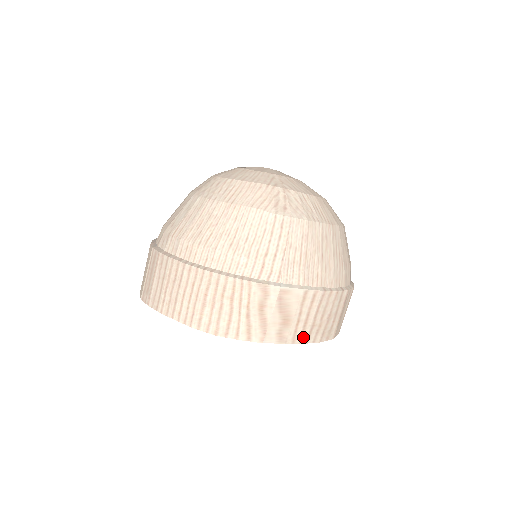
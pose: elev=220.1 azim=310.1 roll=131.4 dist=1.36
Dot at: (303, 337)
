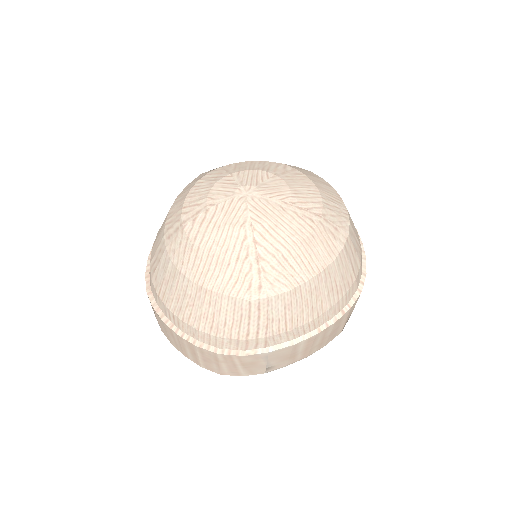
Dot at: (304, 356)
